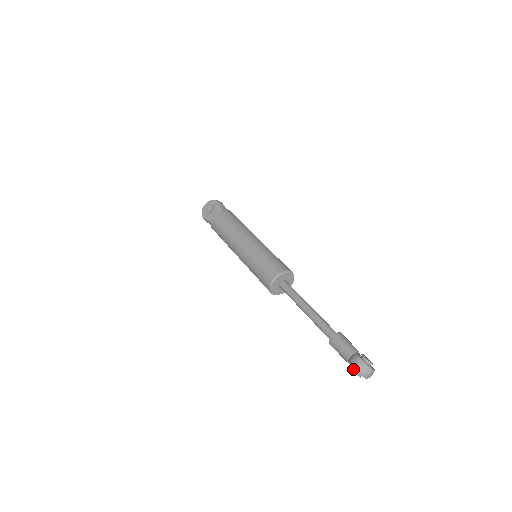
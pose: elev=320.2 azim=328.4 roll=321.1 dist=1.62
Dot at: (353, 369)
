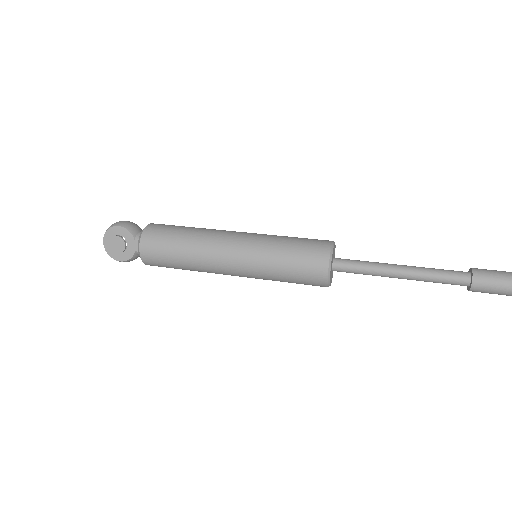
Dot at: out of frame
